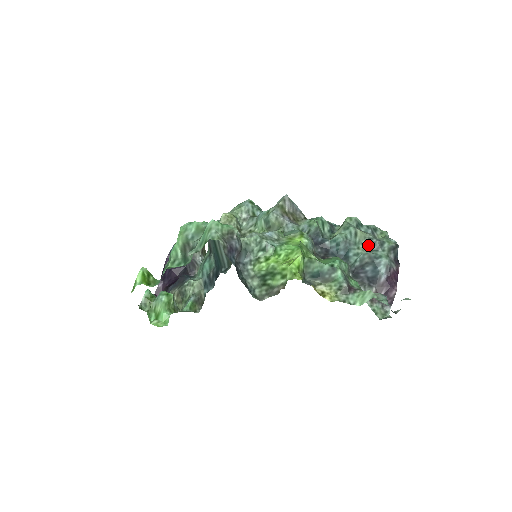
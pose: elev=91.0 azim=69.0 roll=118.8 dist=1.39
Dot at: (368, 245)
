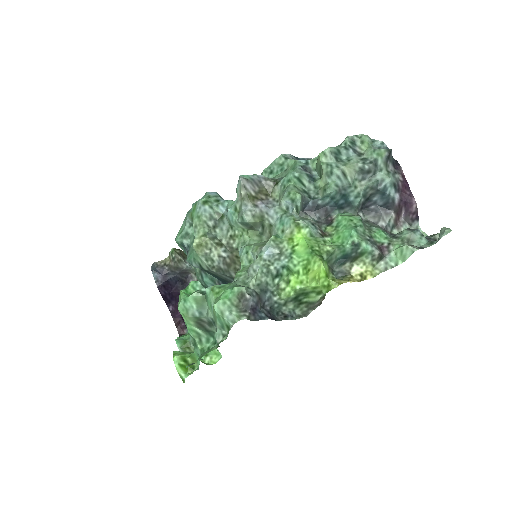
Dot at: (363, 176)
